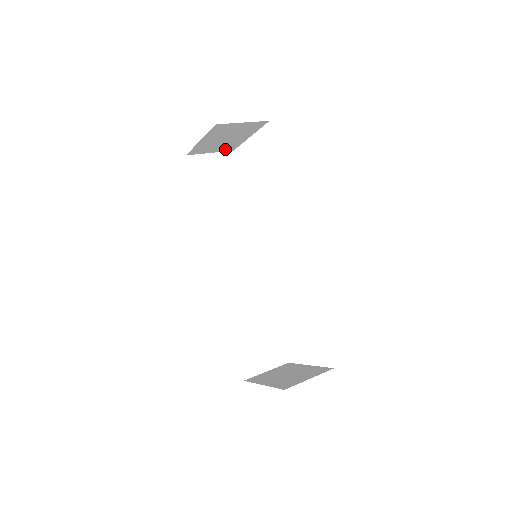
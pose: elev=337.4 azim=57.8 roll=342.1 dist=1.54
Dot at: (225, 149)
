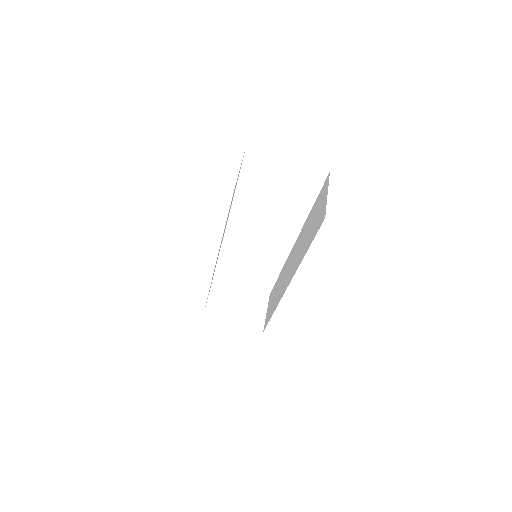
Dot at: occluded
